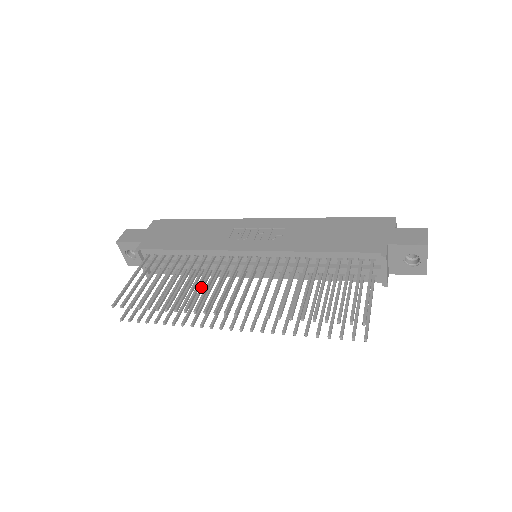
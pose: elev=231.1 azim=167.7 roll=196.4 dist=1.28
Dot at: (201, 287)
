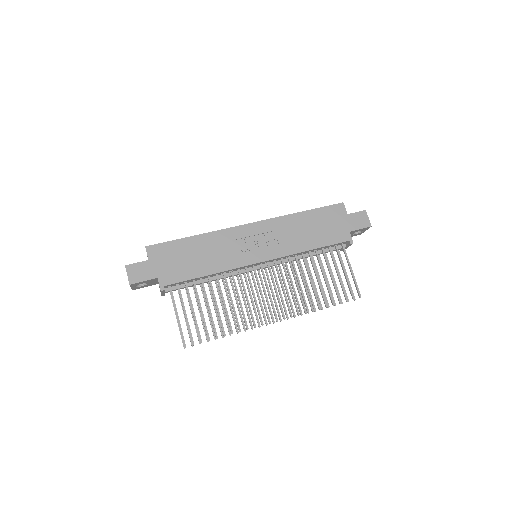
Dot at: (228, 295)
